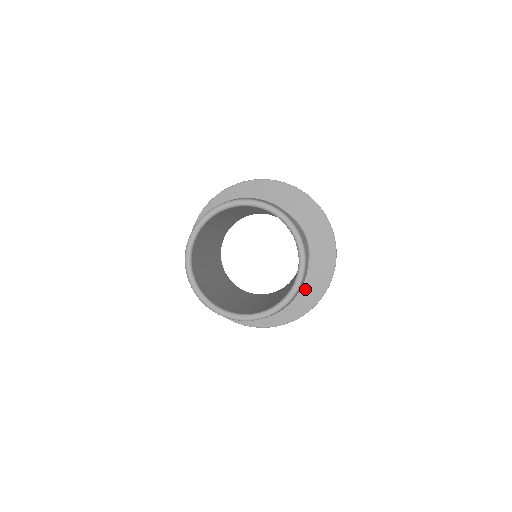
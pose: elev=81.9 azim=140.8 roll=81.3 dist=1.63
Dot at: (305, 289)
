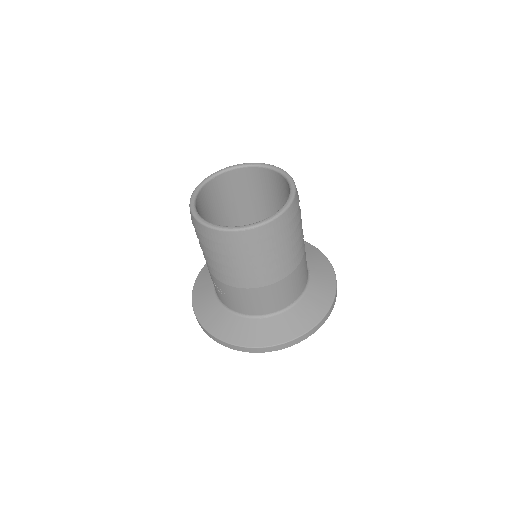
Dot at: (284, 320)
